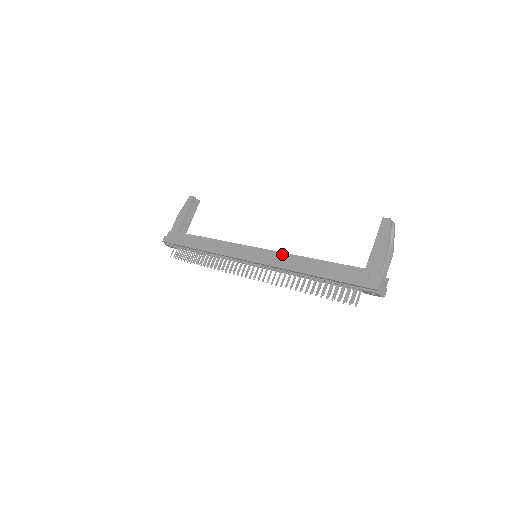
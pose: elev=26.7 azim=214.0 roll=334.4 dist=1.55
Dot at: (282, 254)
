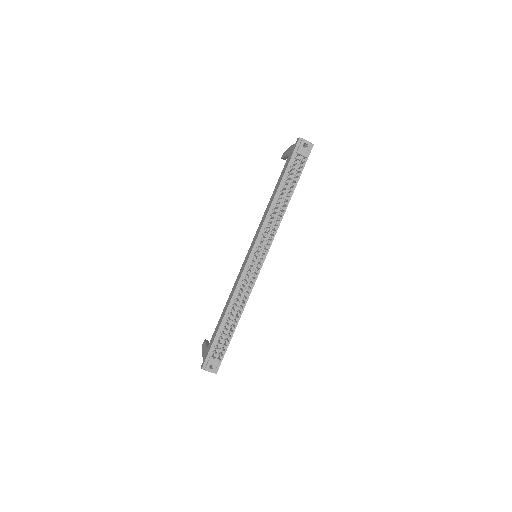
Dot at: (261, 222)
